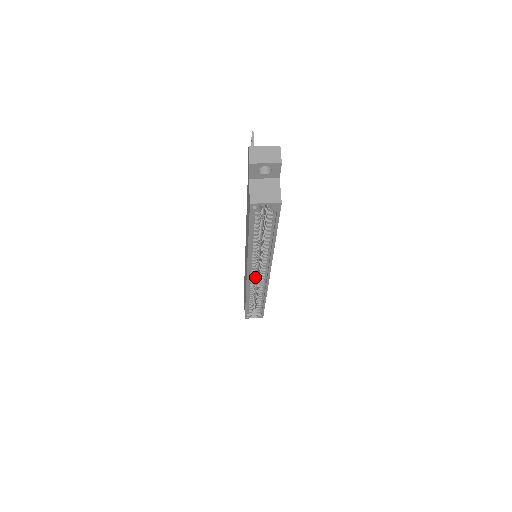
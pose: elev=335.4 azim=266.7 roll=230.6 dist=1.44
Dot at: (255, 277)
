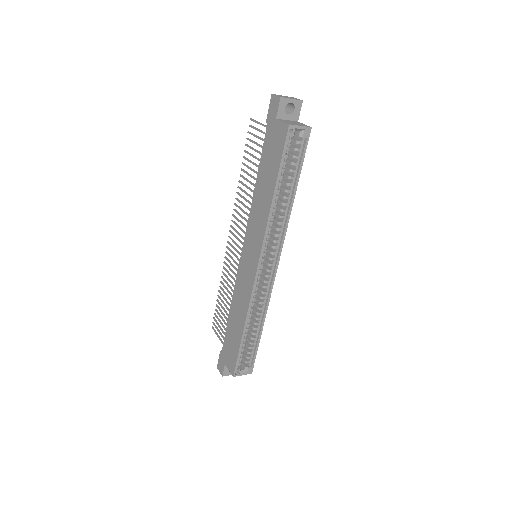
Dot at: occluded
